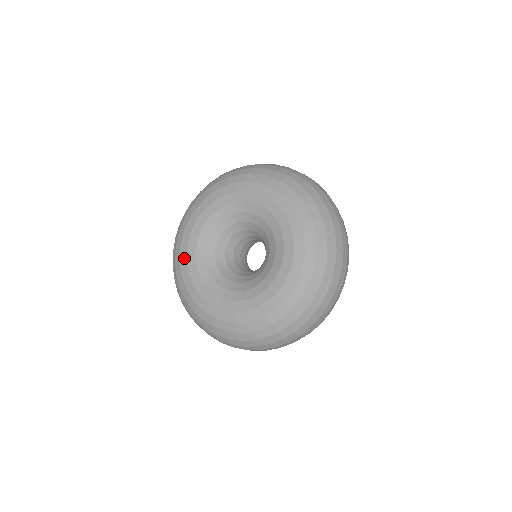
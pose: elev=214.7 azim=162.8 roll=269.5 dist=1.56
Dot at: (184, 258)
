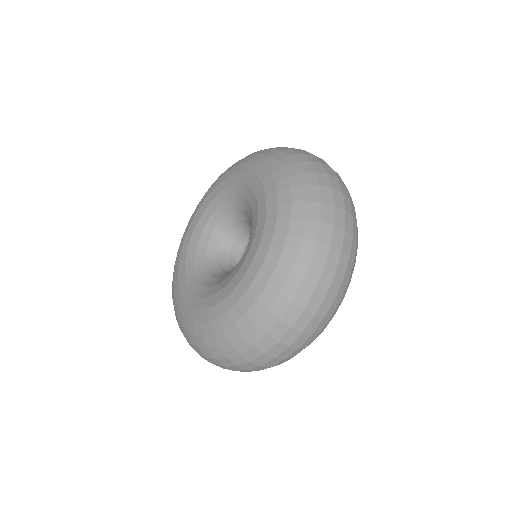
Dot at: (201, 314)
